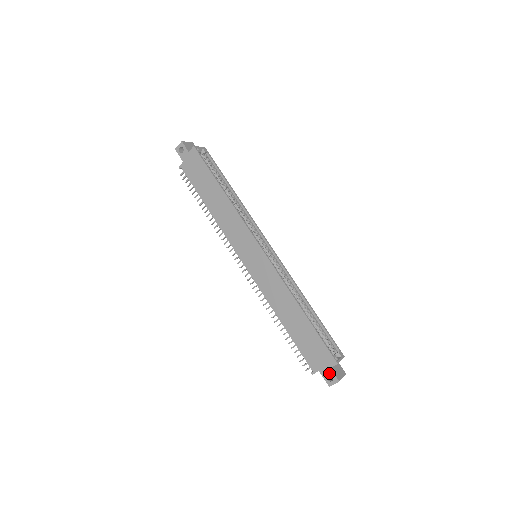
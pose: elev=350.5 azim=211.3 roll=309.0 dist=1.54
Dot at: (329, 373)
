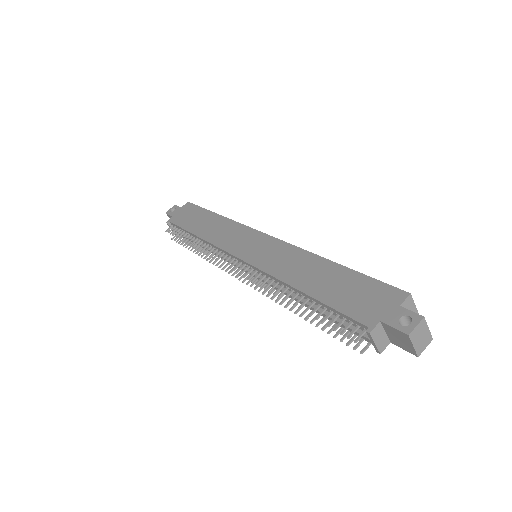
Dot at: (400, 314)
